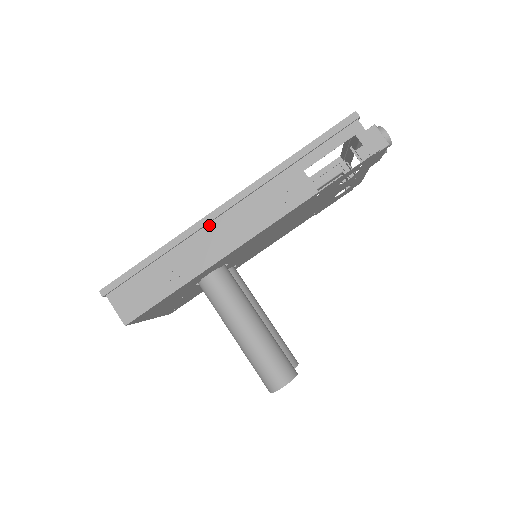
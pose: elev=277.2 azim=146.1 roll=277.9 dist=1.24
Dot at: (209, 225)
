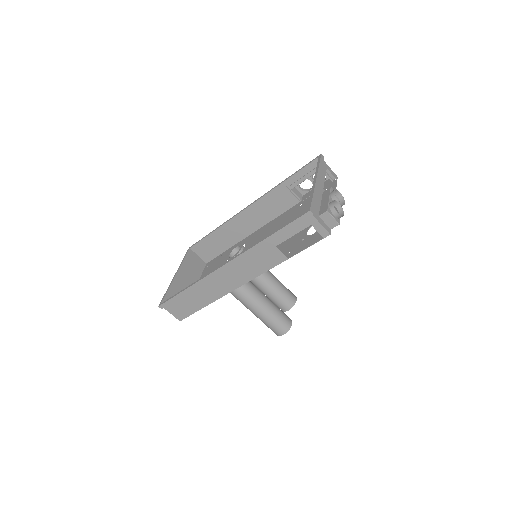
Dot at: (217, 275)
